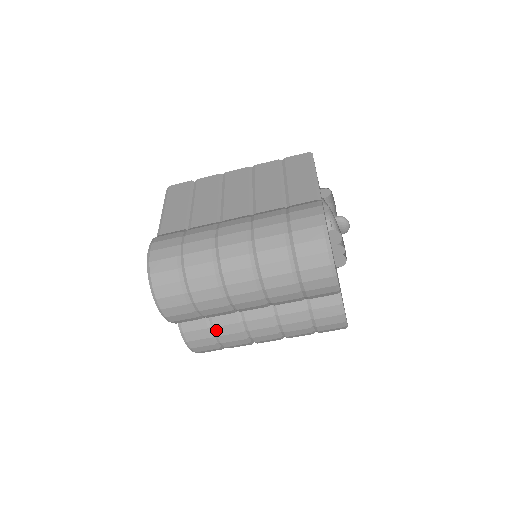
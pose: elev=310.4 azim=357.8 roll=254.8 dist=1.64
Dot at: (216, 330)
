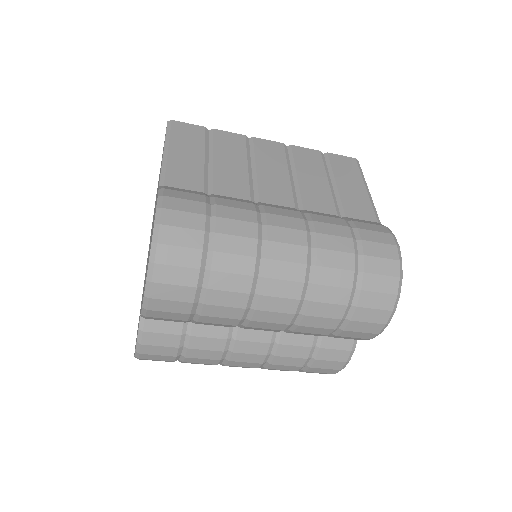
Dot at: (191, 340)
